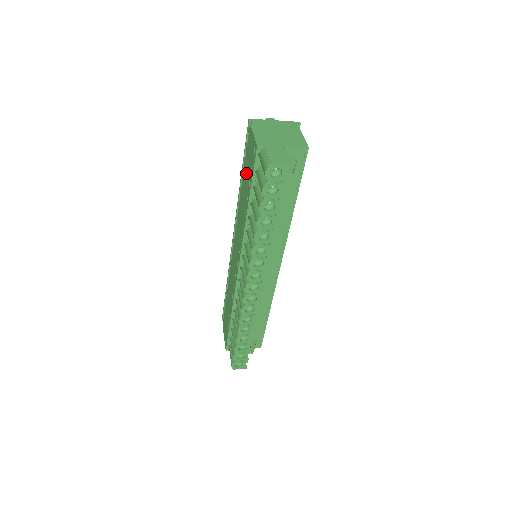
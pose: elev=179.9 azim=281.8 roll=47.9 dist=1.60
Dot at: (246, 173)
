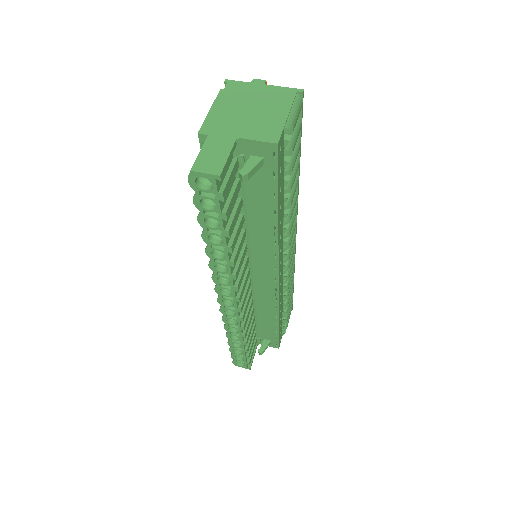
Dot at: occluded
